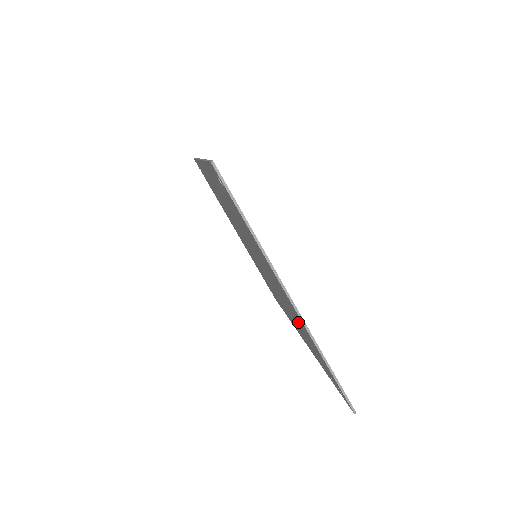
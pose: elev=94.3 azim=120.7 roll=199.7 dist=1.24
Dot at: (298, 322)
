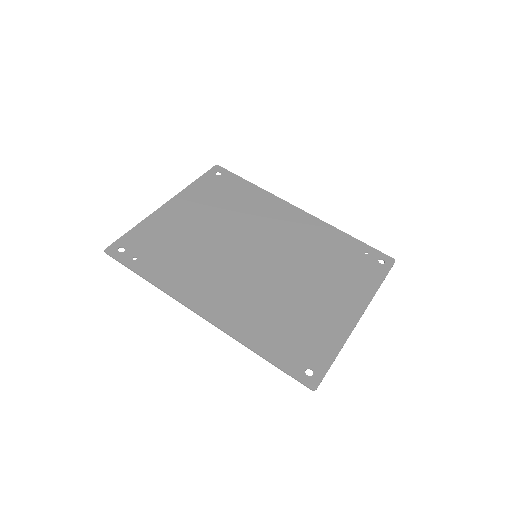
Dot at: (339, 276)
